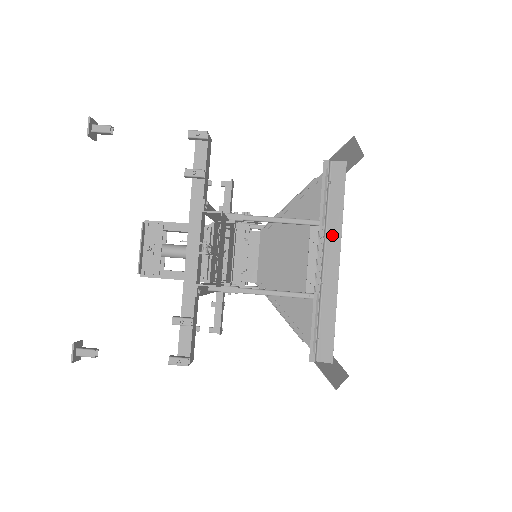
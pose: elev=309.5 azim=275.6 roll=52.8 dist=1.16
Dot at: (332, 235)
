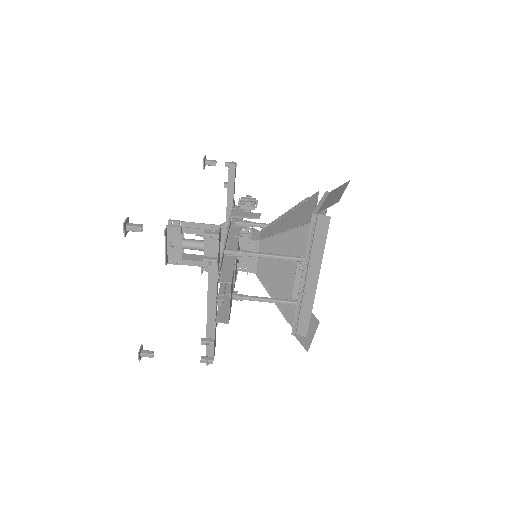
Dot at: (314, 265)
